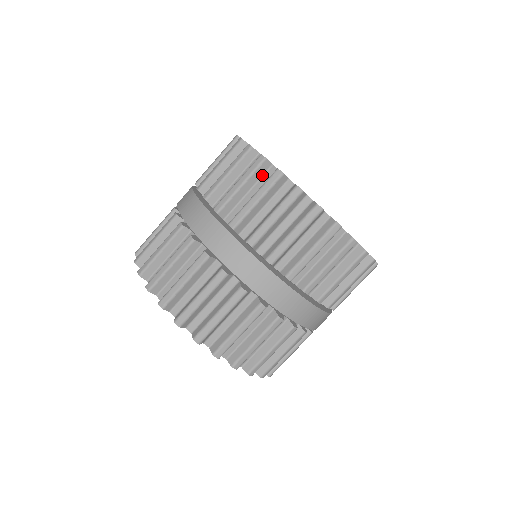
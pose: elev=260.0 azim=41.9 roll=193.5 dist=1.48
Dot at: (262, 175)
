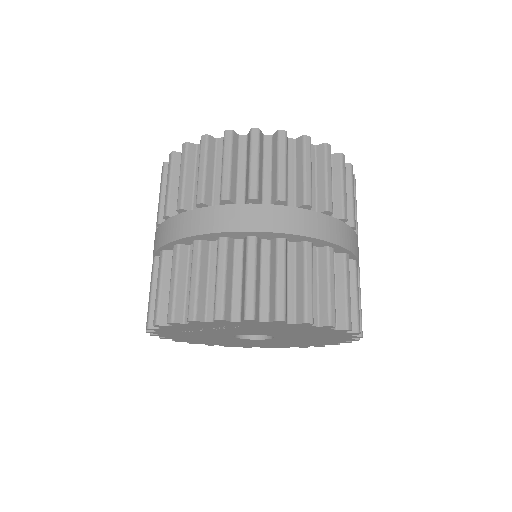
Dot at: (263, 148)
